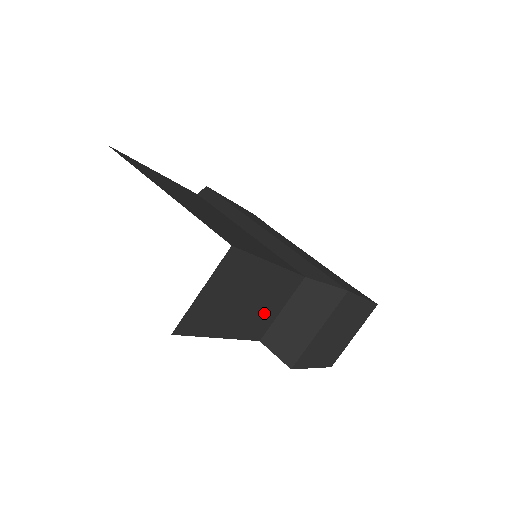
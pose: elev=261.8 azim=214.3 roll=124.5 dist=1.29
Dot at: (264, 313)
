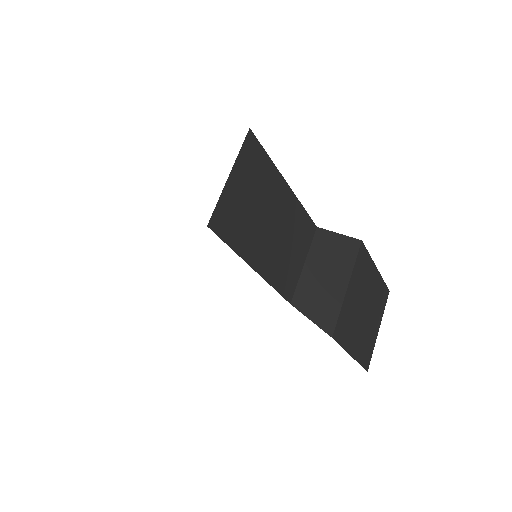
Dot at: (289, 258)
